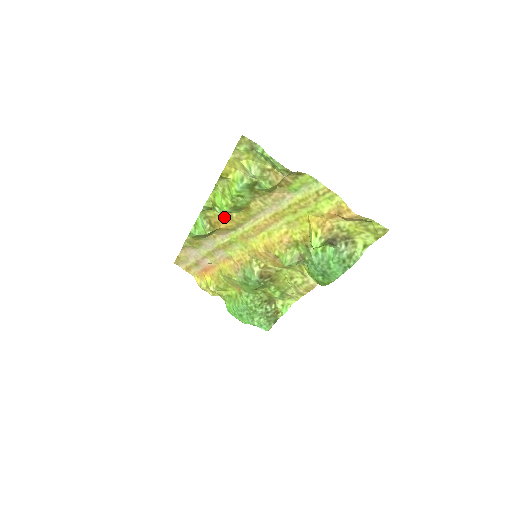
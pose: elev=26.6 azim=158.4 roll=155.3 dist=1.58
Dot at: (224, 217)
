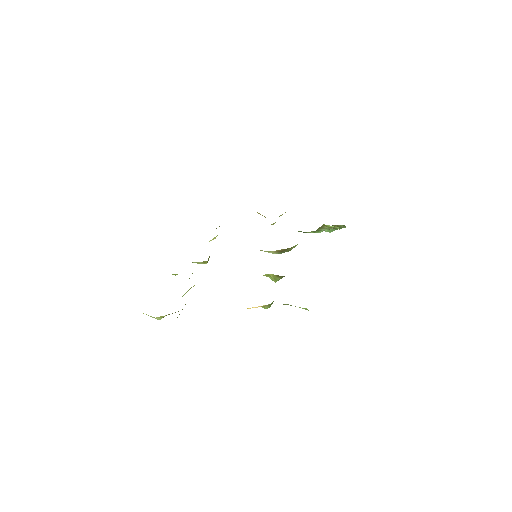
Dot at: occluded
